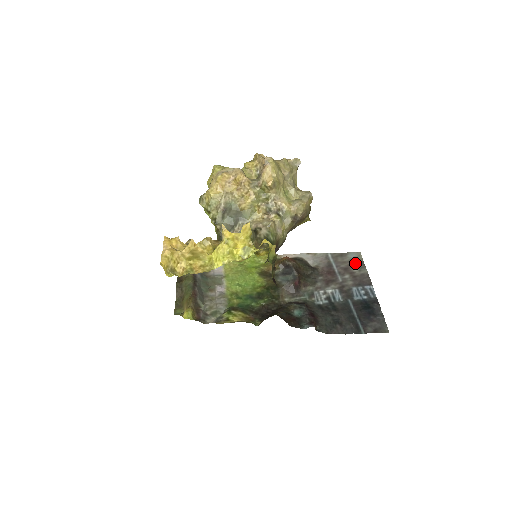
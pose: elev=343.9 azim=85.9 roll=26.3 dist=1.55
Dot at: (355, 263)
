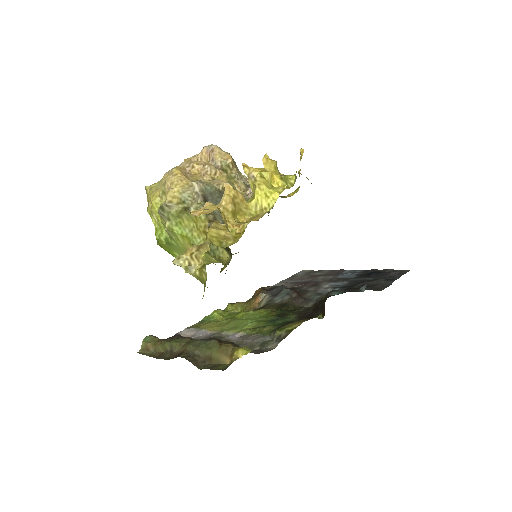
Dot at: (311, 273)
